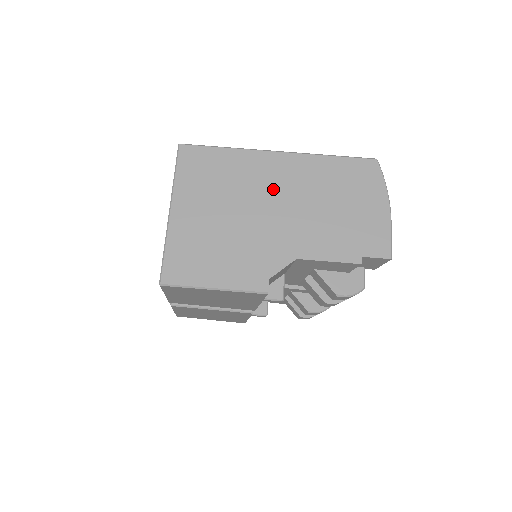
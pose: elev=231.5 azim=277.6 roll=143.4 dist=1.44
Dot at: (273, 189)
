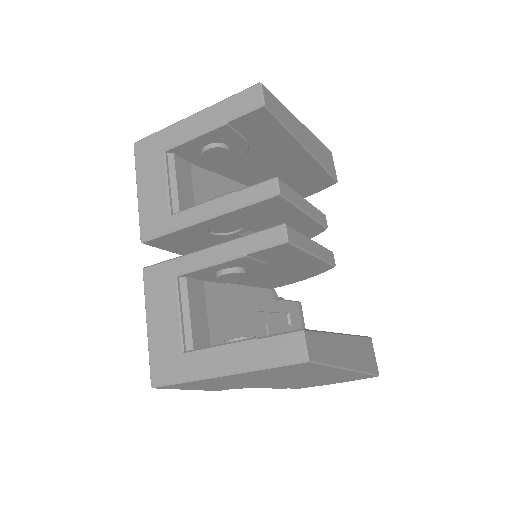
Dot at: (308, 377)
